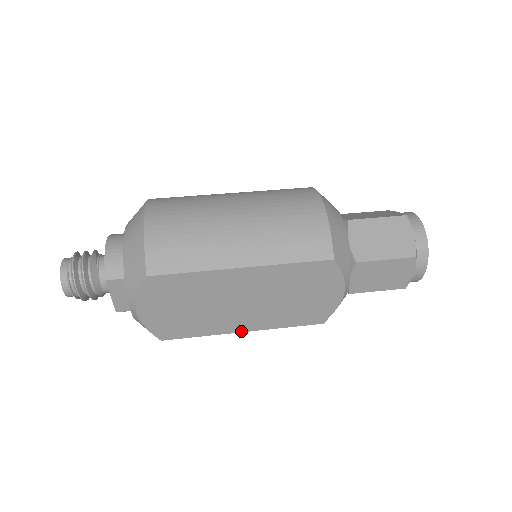
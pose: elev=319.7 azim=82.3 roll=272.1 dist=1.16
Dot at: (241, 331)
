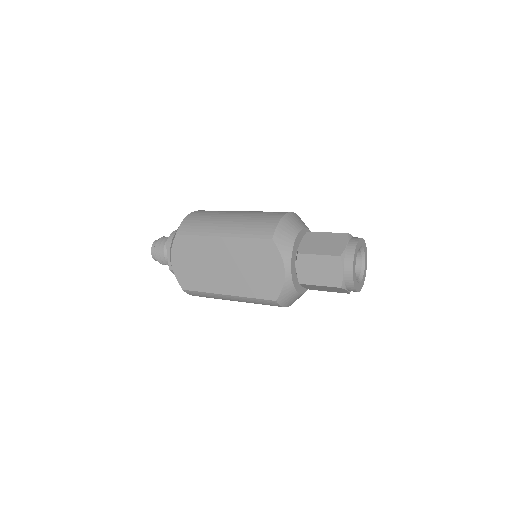
Dot at: (225, 294)
